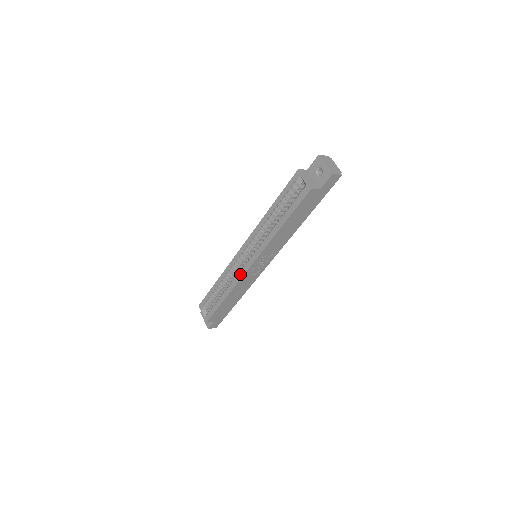
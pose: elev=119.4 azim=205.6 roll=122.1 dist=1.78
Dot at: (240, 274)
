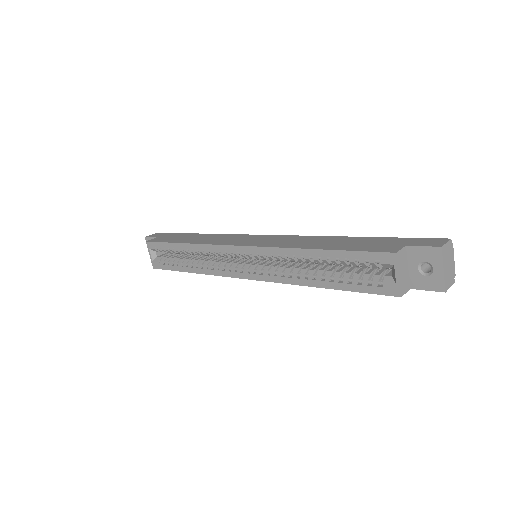
Dot at: (225, 272)
